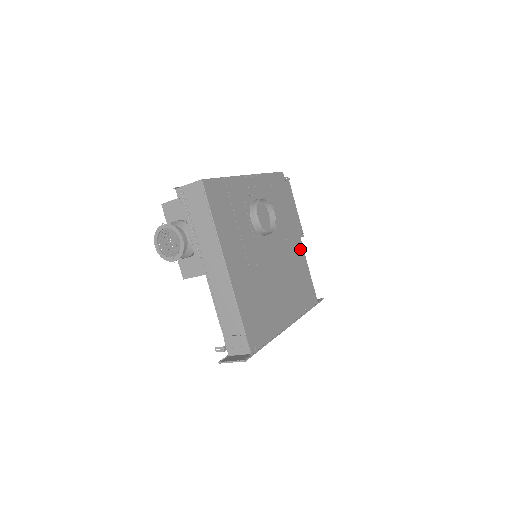
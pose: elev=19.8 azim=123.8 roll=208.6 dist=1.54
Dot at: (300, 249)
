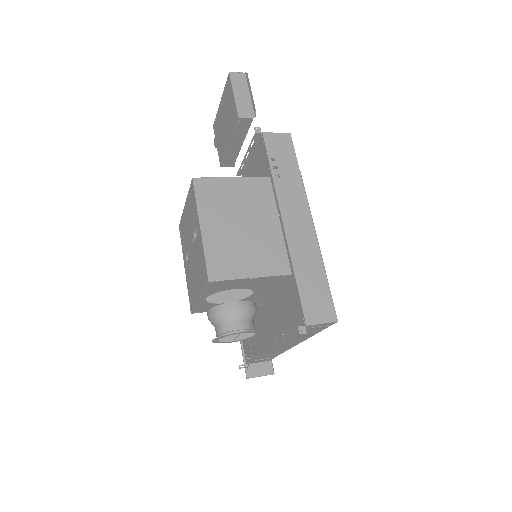
Dot at: occluded
